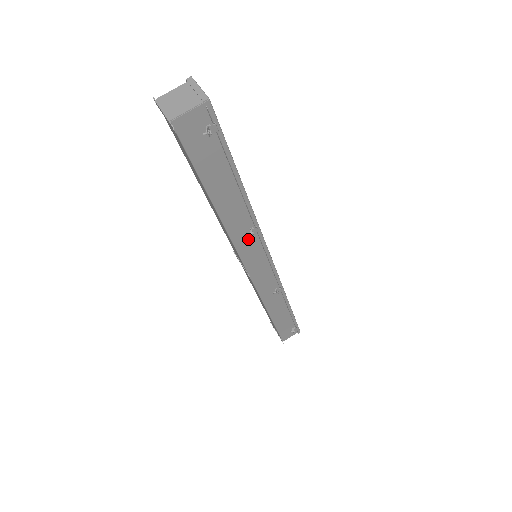
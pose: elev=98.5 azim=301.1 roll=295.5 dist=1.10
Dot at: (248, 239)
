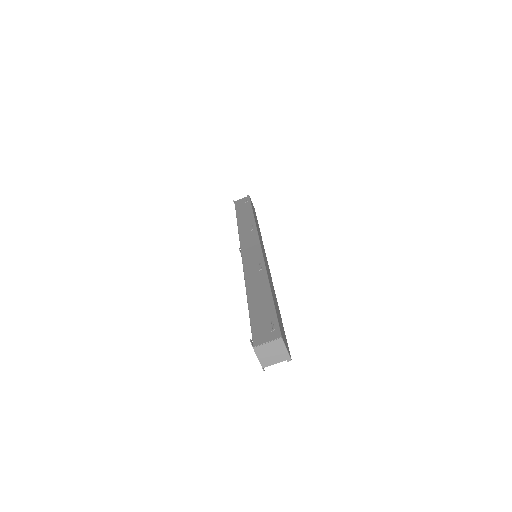
Dot at: occluded
